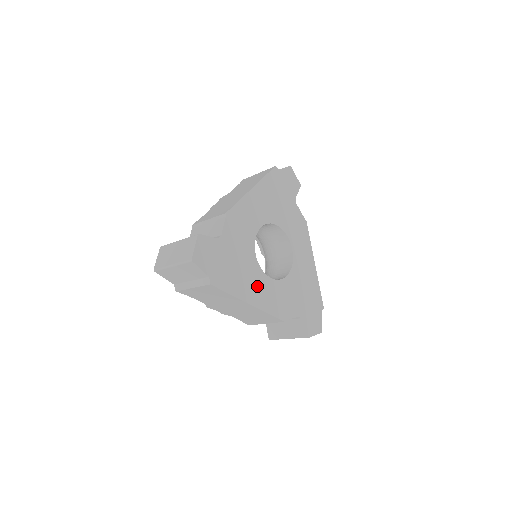
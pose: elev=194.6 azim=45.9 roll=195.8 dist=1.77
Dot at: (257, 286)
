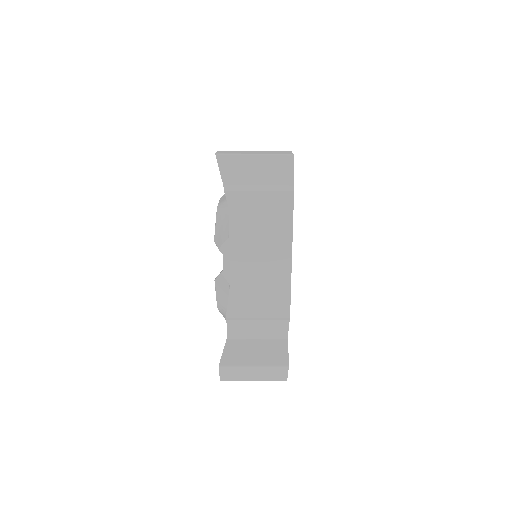
Dot at: occluded
